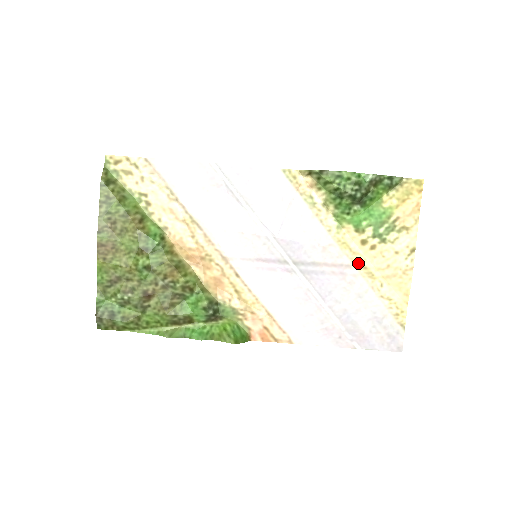
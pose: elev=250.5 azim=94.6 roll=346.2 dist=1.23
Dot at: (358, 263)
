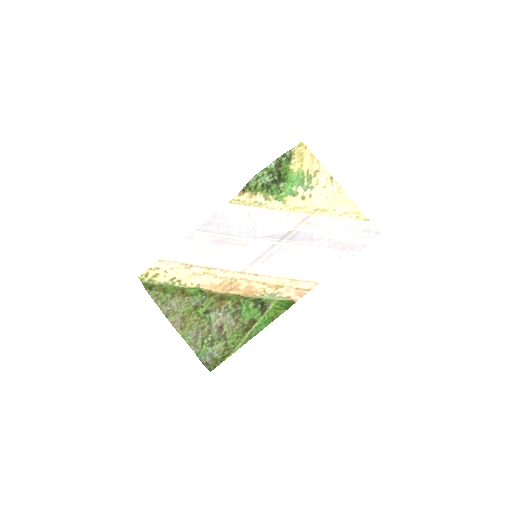
Dot at: (311, 211)
